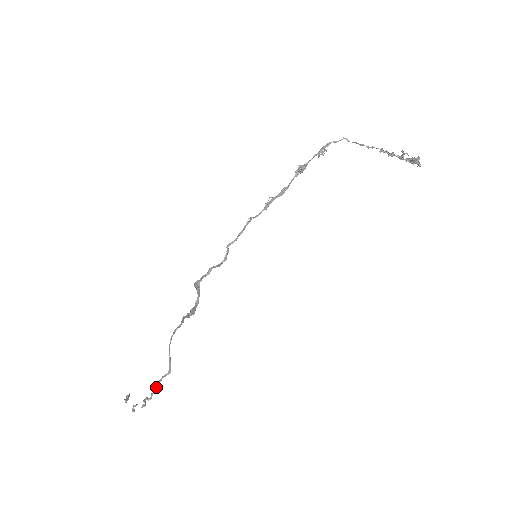
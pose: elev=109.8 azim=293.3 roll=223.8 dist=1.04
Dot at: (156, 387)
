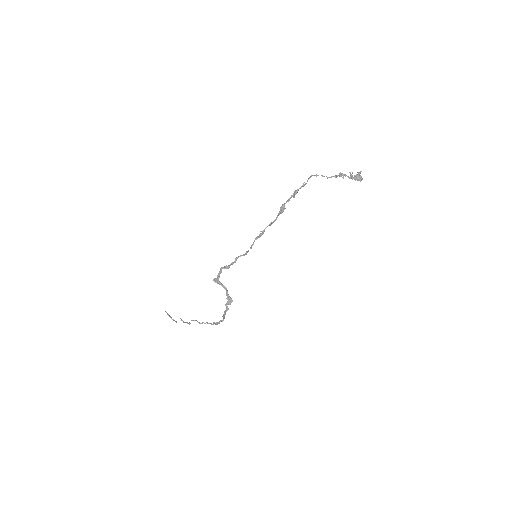
Dot at: occluded
